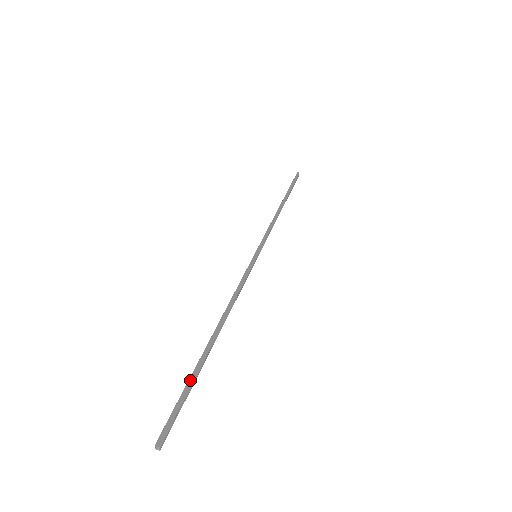
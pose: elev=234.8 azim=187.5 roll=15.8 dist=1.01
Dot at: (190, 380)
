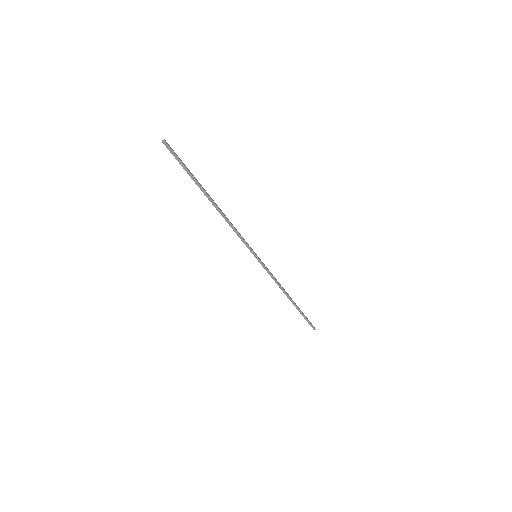
Dot at: (191, 173)
